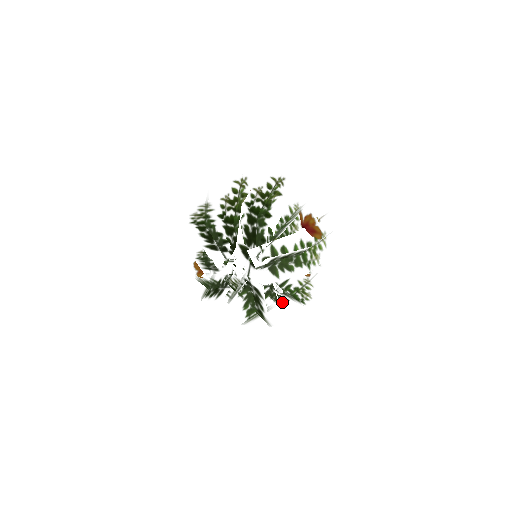
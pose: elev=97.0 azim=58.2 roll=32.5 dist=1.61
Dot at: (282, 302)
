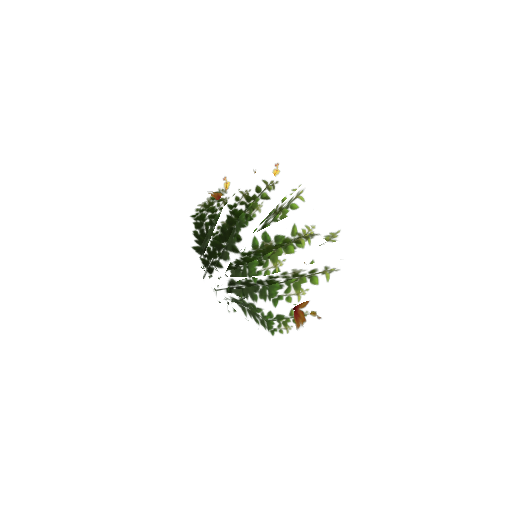
Dot at: occluded
